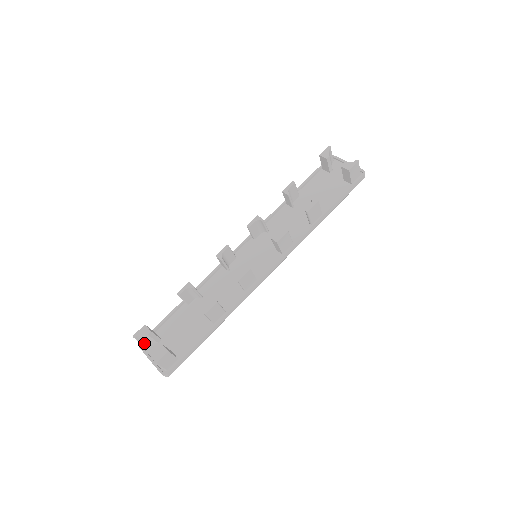
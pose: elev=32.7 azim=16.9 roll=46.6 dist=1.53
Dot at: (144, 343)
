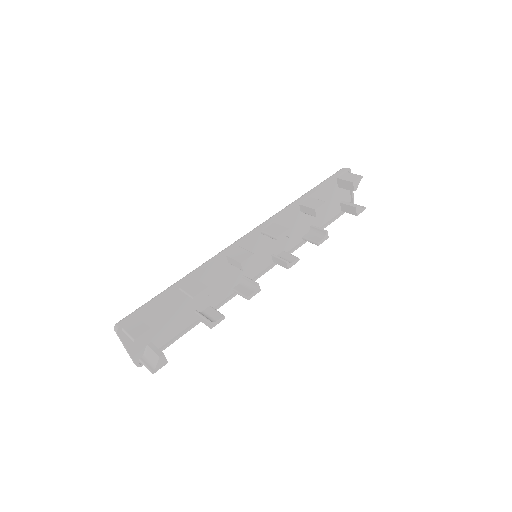
Dot at: (127, 332)
